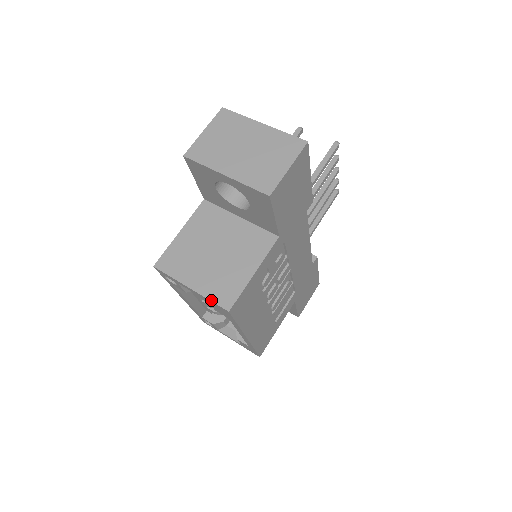
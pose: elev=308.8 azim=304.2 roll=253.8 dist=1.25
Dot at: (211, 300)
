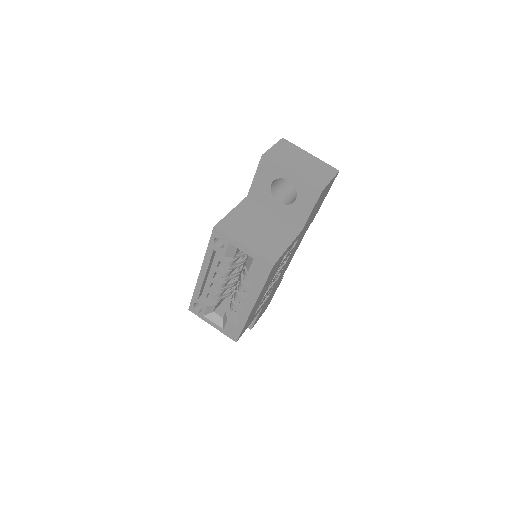
Dot at: (260, 256)
